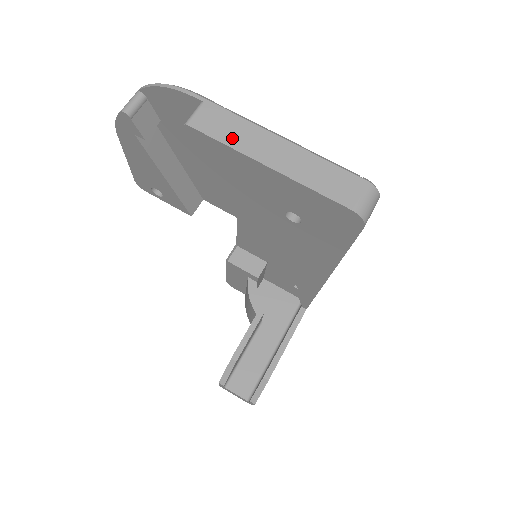
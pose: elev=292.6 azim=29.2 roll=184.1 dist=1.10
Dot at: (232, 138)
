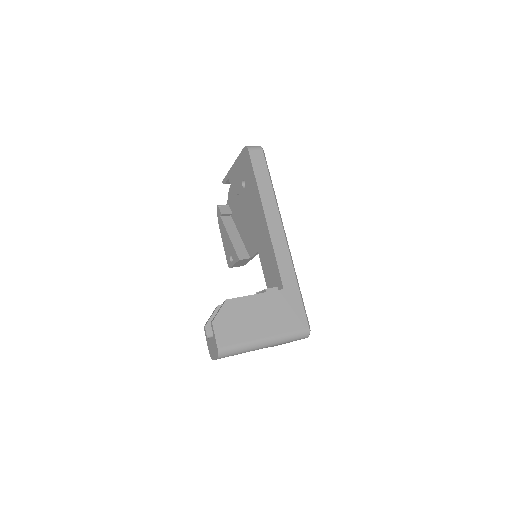
Dot at: occluded
